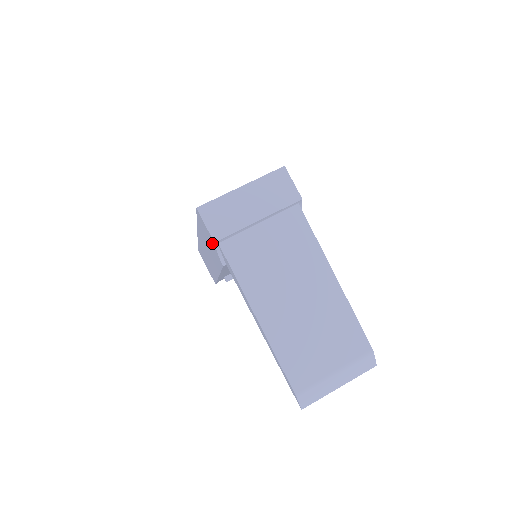
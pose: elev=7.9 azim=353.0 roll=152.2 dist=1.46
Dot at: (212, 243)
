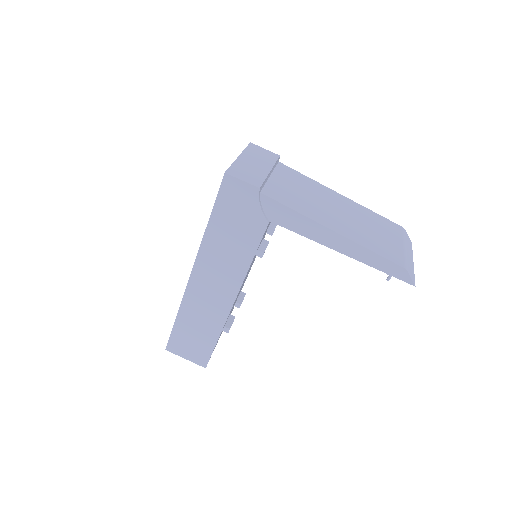
Dot at: (250, 203)
